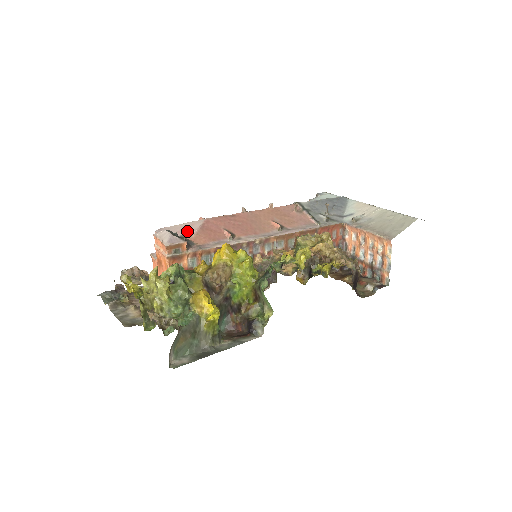
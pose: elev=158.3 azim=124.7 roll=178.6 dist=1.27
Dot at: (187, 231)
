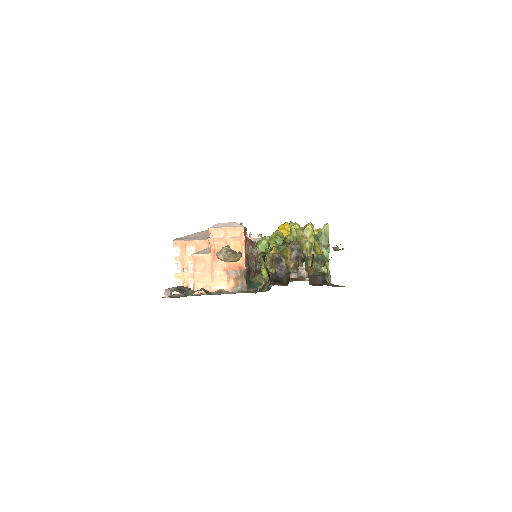
Dot at: occluded
